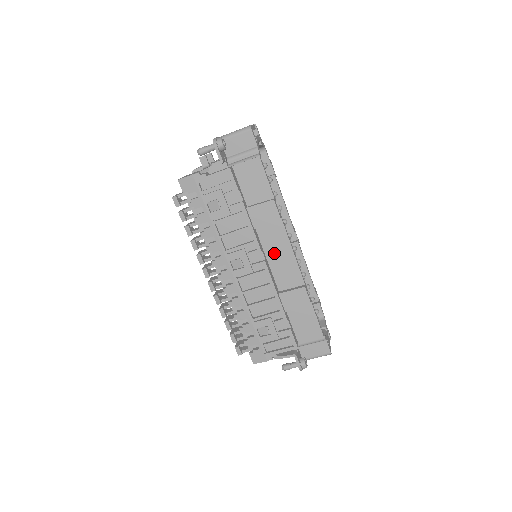
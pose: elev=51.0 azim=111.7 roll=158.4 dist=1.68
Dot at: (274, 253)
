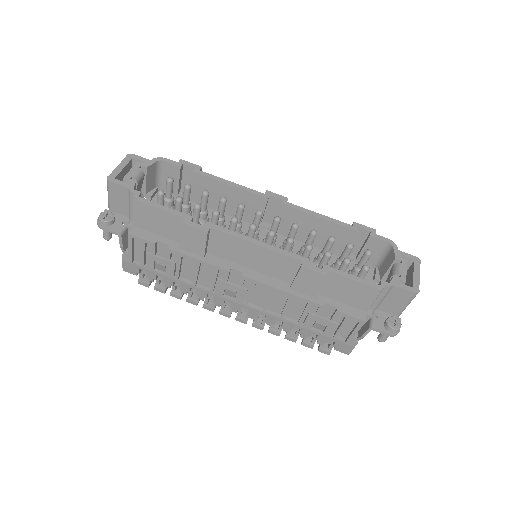
Dot at: (245, 258)
